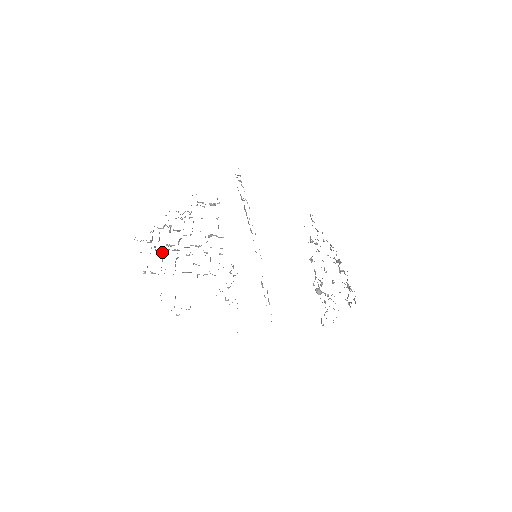
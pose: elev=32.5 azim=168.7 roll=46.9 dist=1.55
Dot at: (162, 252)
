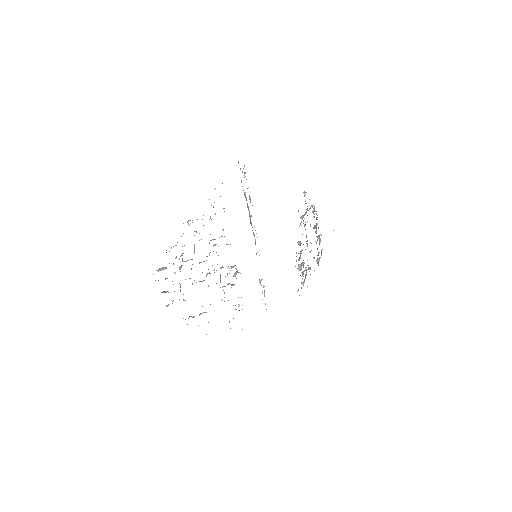
Dot at: (179, 283)
